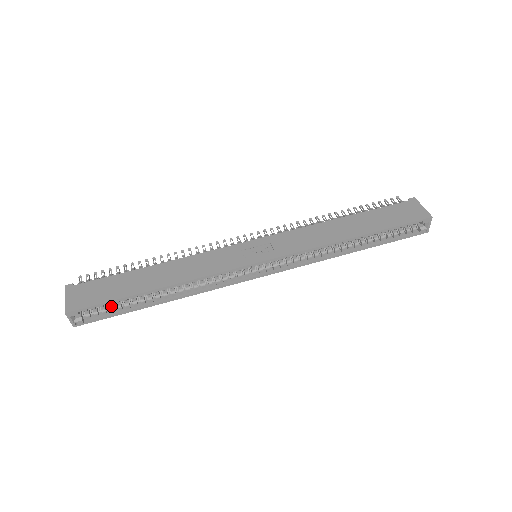
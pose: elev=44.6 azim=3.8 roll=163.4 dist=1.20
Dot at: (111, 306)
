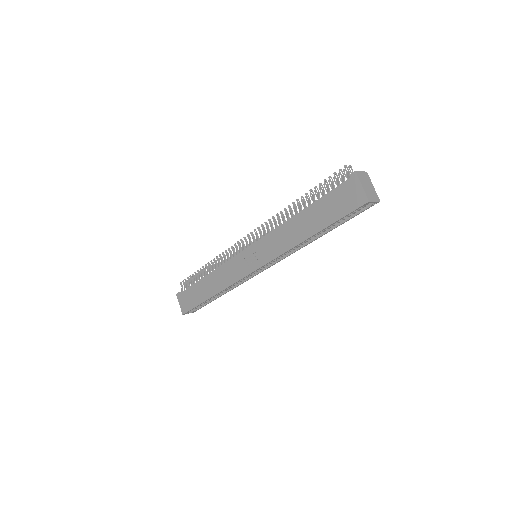
Dot at: occluded
